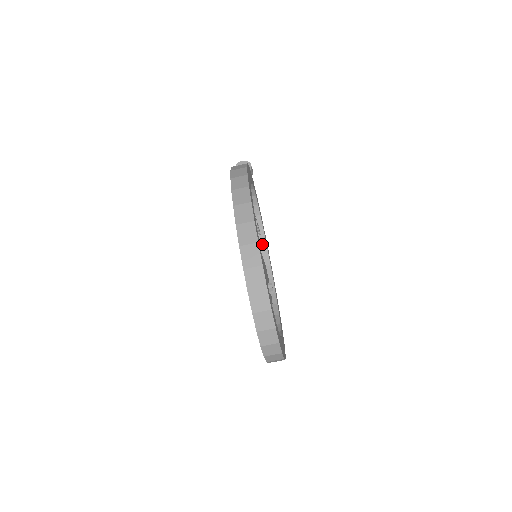
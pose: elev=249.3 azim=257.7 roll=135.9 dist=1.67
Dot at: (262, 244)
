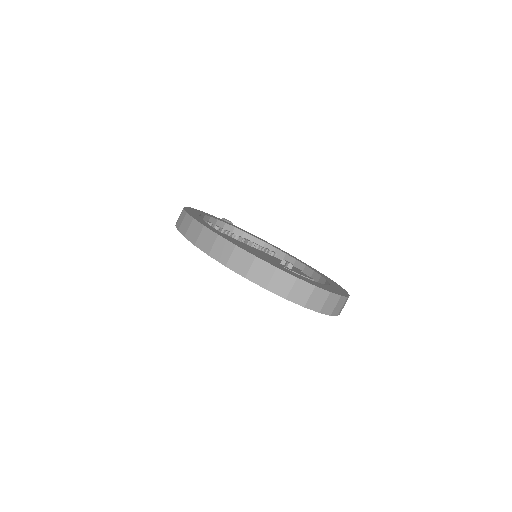
Dot at: (287, 260)
